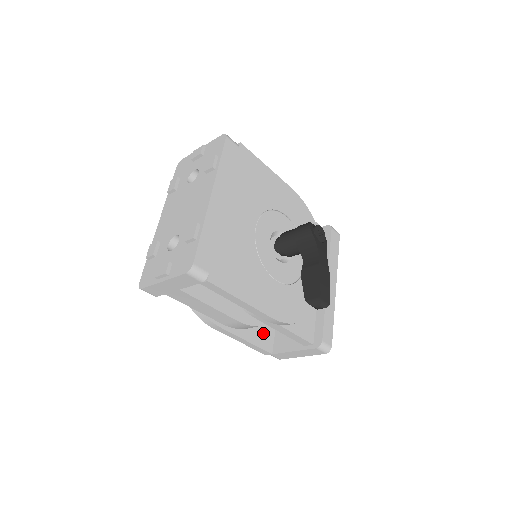
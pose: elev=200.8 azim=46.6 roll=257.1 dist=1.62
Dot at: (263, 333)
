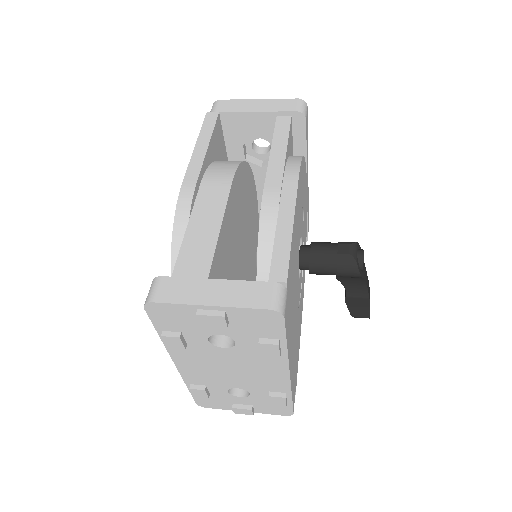
Dot at: occluded
